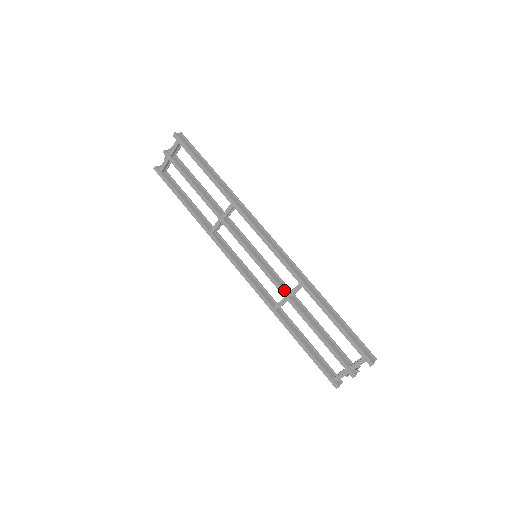
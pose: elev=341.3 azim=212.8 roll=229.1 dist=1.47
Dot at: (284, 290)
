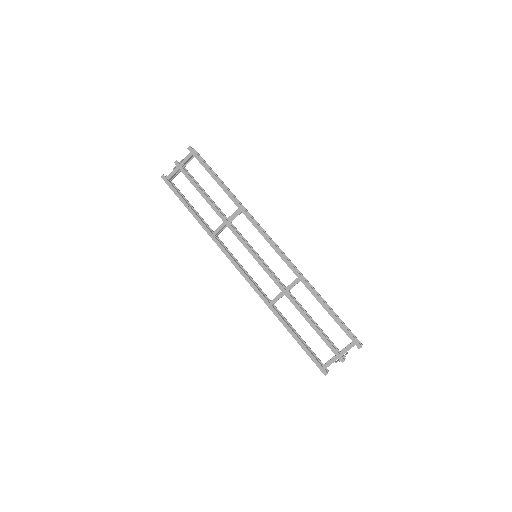
Dot at: occluded
